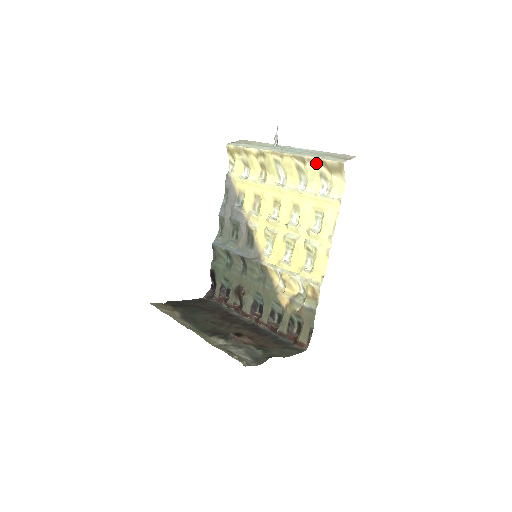
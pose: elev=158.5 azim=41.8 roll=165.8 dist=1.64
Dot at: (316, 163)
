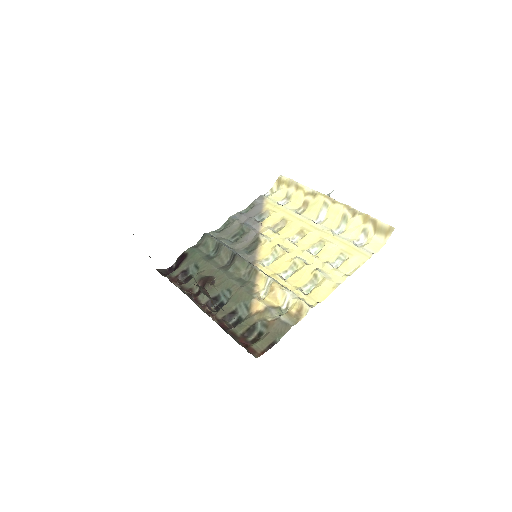
Dot at: (366, 219)
